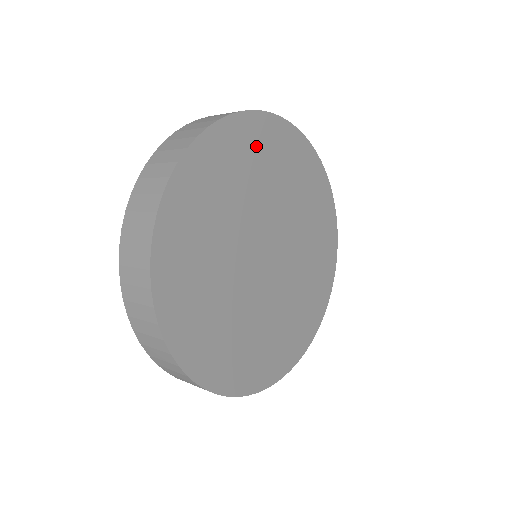
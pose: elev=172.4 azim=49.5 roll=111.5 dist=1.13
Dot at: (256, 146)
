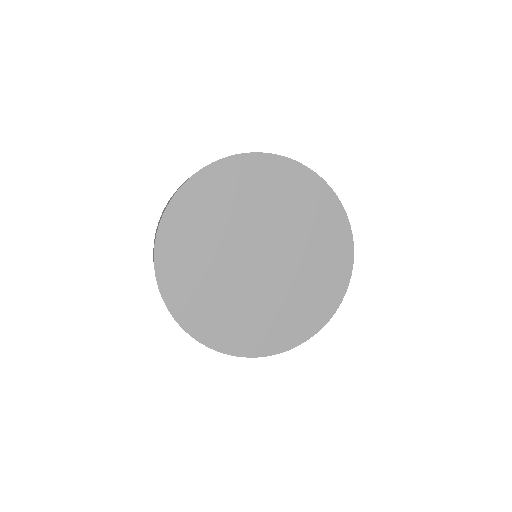
Dot at: (297, 188)
